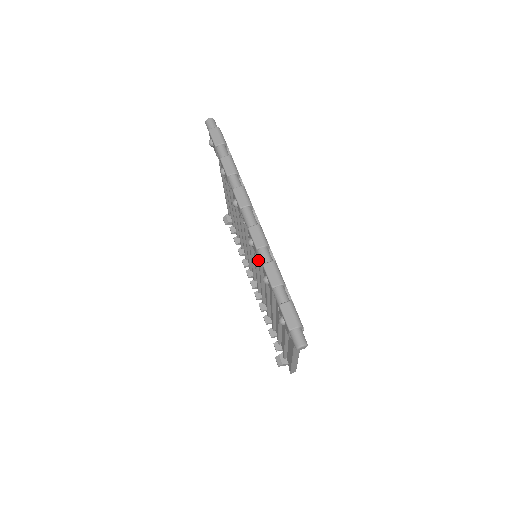
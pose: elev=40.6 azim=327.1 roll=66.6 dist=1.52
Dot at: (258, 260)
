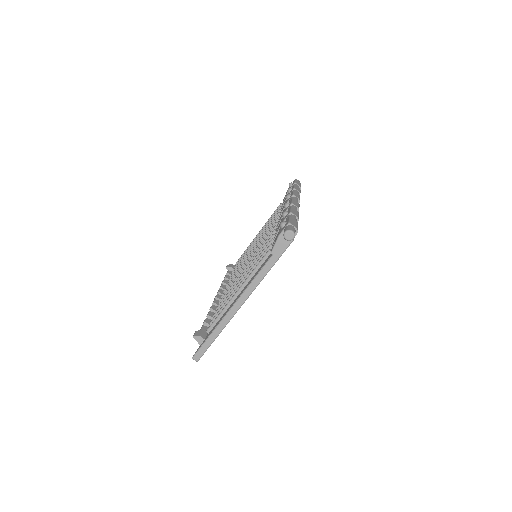
Dot at: occluded
